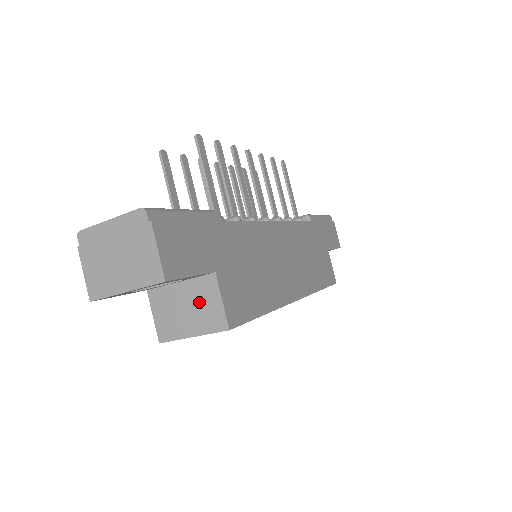
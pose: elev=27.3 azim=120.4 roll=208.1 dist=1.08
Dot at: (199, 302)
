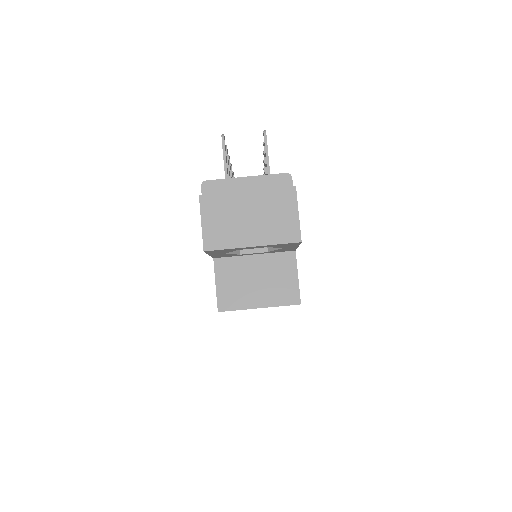
Dot at: (273, 276)
